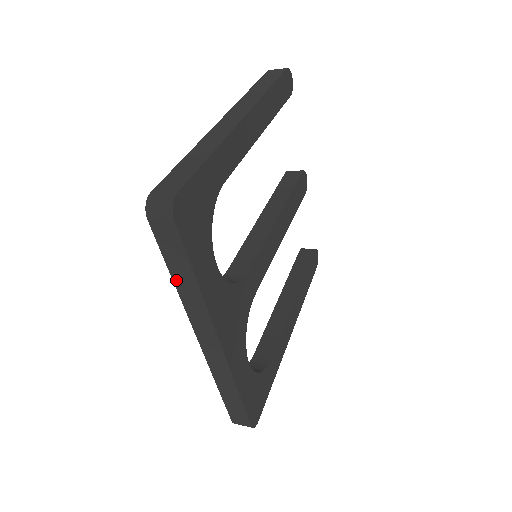
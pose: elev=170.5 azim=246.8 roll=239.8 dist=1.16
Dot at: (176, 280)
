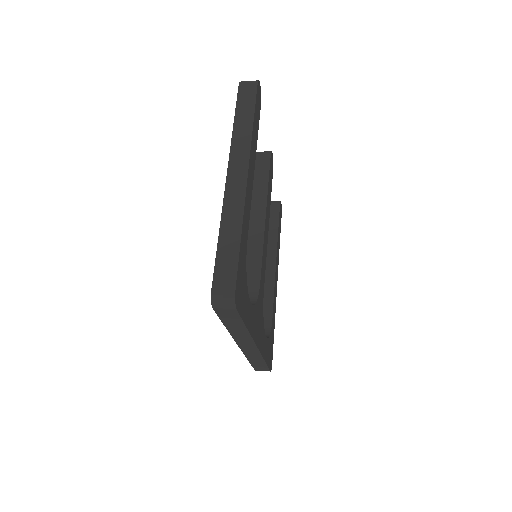
Dot at: (229, 328)
